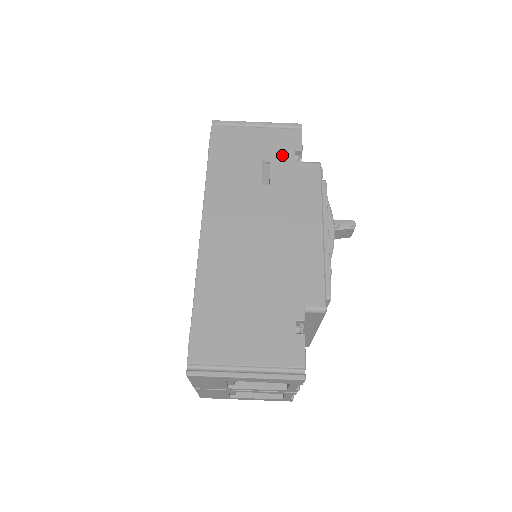
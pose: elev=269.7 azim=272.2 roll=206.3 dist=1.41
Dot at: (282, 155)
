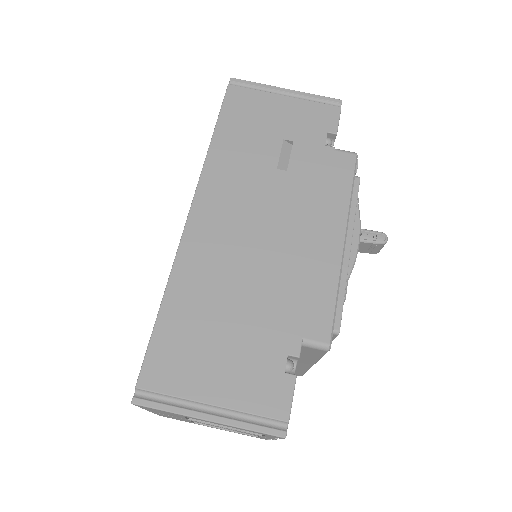
Dot at: (310, 135)
